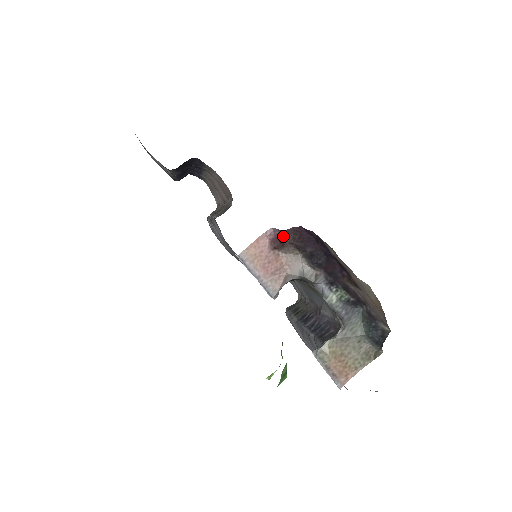
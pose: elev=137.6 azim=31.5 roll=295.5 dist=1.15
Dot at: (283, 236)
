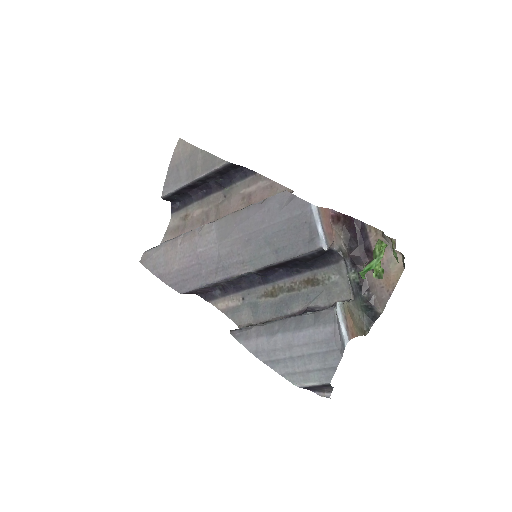
Dot at: (341, 216)
